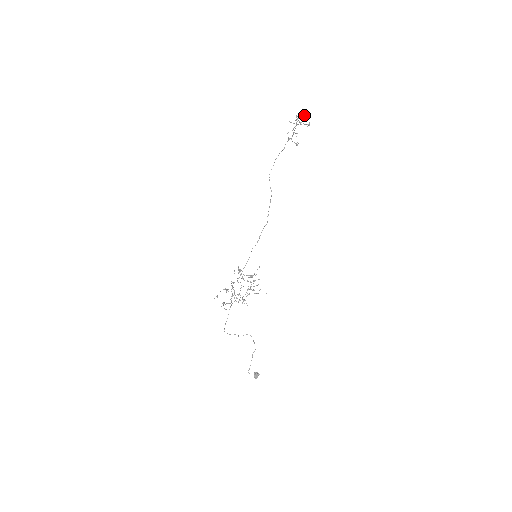
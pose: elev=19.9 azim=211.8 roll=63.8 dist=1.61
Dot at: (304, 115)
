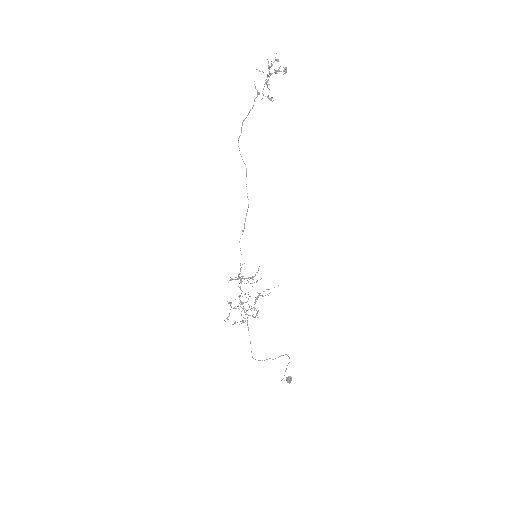
Dot at: occluded
